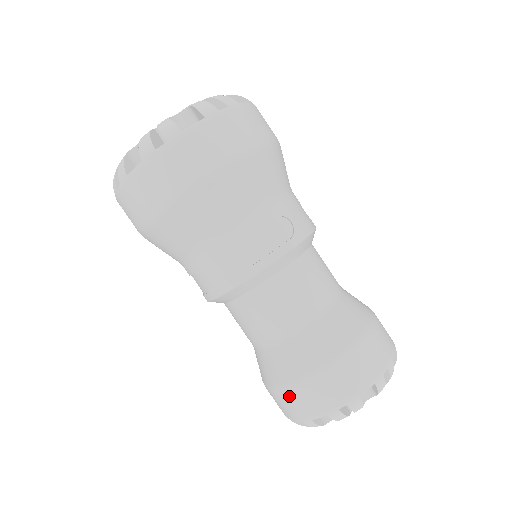
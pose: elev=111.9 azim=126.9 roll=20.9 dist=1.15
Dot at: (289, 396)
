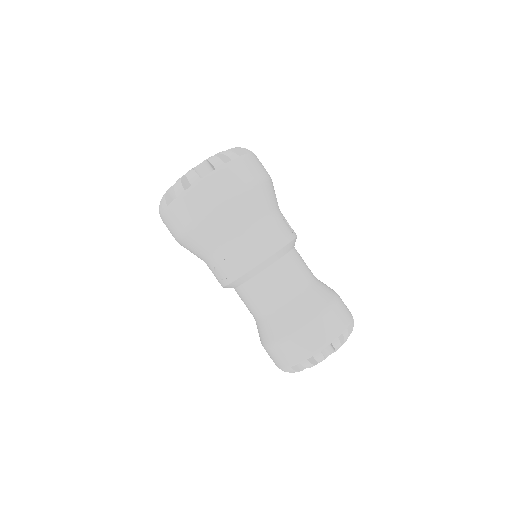
Dot at: (304, 336)
